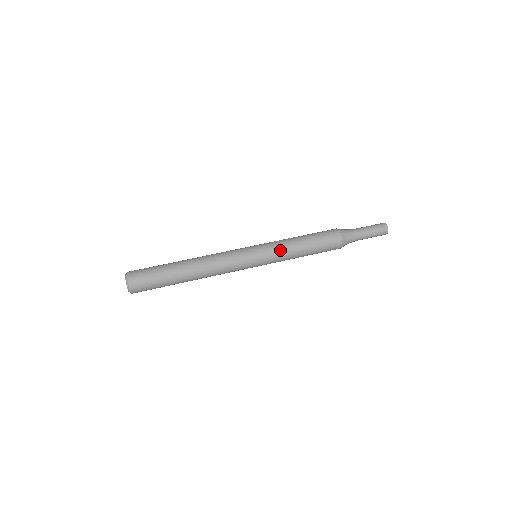
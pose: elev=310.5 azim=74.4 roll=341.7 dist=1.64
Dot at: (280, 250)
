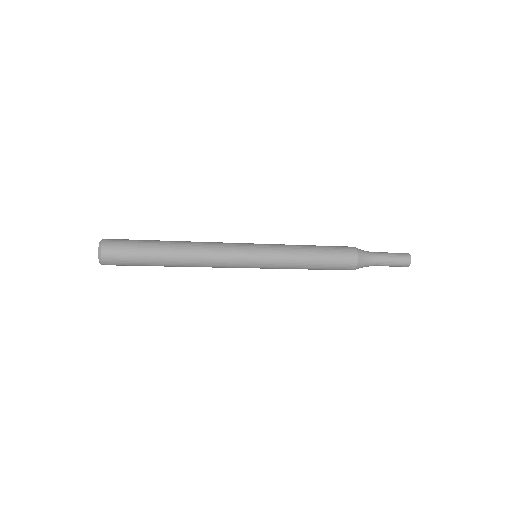
Dot at: (285, 255)
